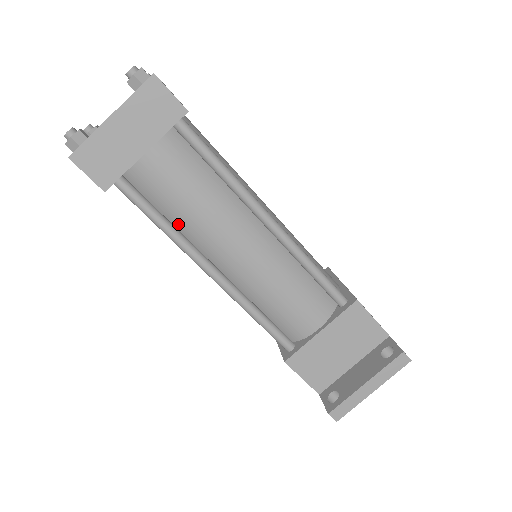
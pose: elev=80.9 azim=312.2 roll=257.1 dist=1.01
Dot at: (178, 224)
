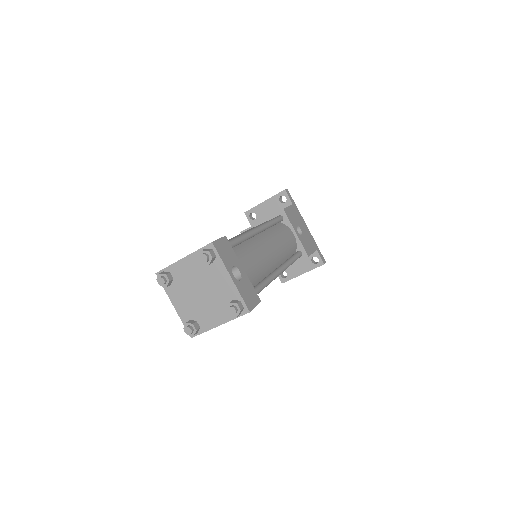
Dot at: occluded
